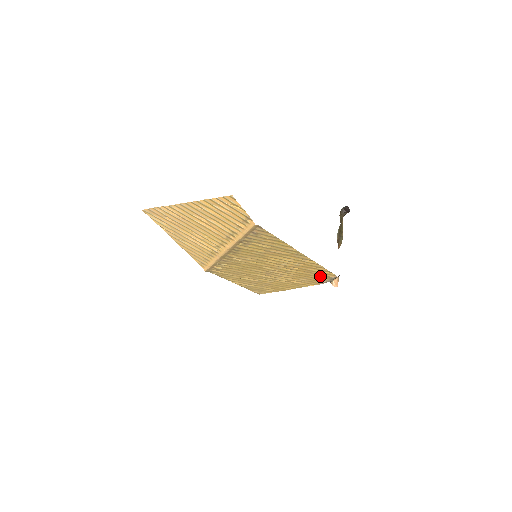
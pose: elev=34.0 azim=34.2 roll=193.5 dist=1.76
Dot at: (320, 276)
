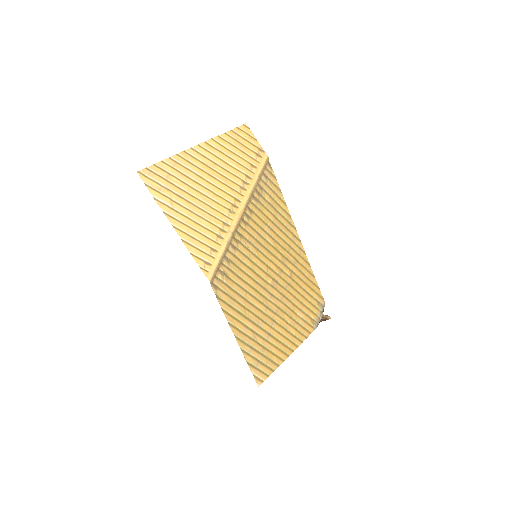
Dot at: (312, 302)
